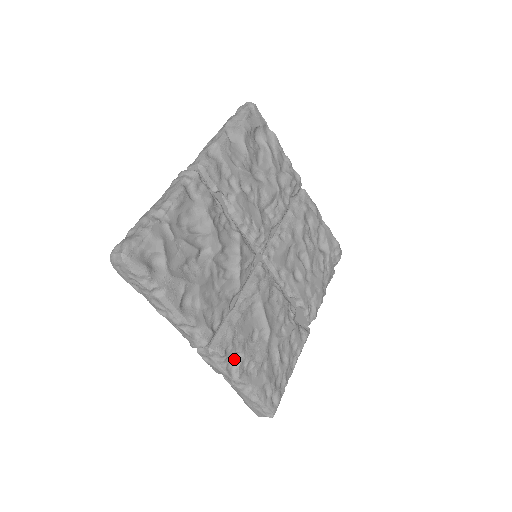
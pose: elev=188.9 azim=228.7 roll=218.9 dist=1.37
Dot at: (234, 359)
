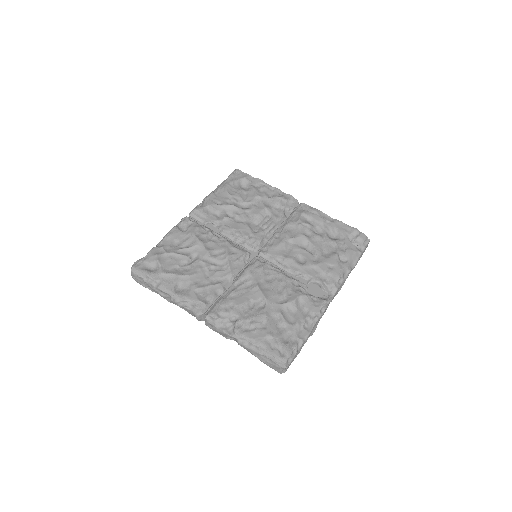
Dot at: (231, 322)
